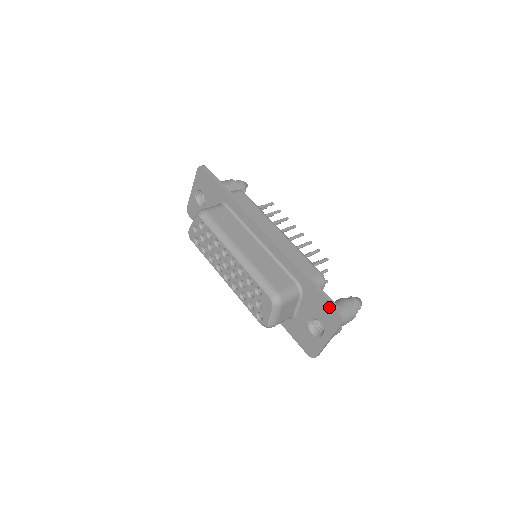
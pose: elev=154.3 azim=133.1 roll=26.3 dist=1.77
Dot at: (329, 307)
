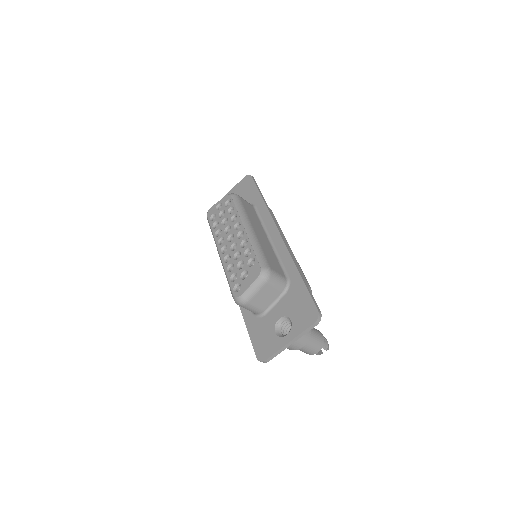
Dot at: (310, 304)
